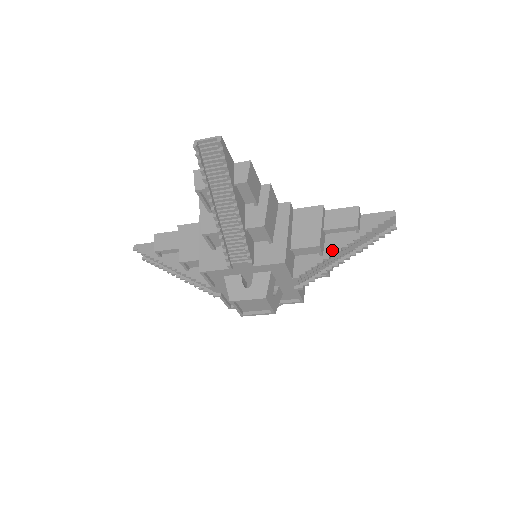
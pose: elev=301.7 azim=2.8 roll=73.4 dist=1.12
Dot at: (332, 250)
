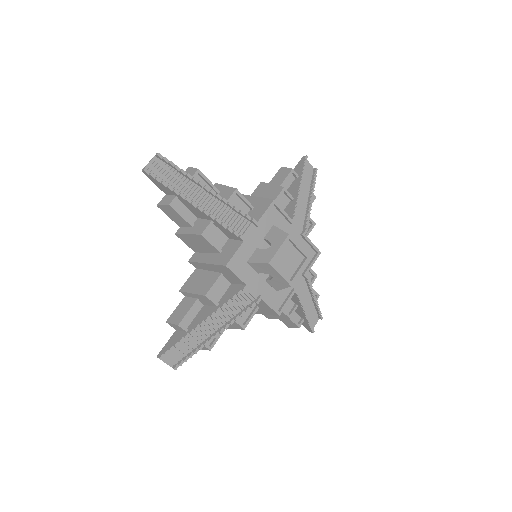
Dot at: occluded
